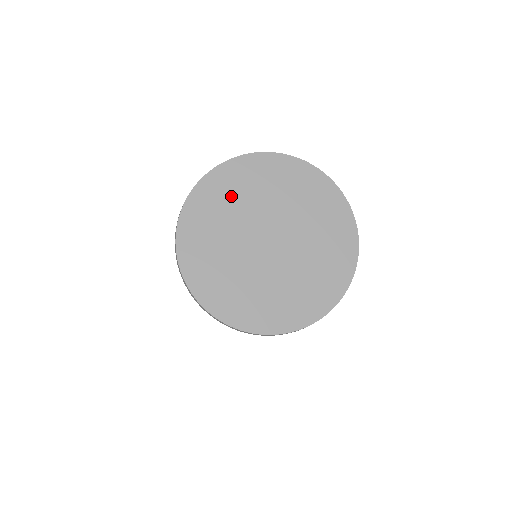
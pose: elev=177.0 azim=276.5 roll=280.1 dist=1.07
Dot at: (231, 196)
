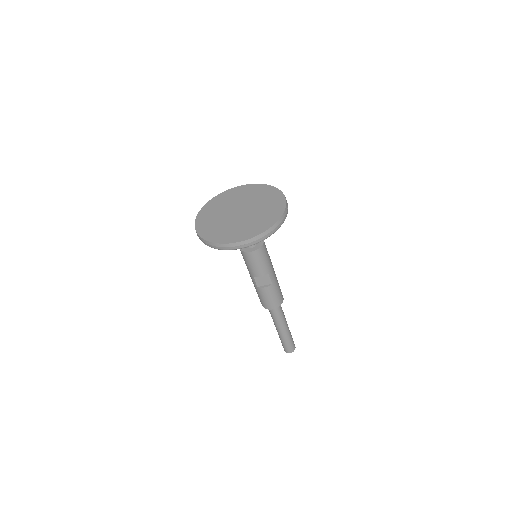
Dot at: (222, 203)
